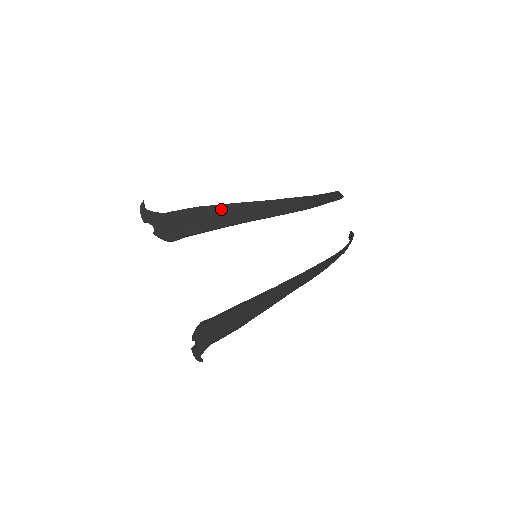
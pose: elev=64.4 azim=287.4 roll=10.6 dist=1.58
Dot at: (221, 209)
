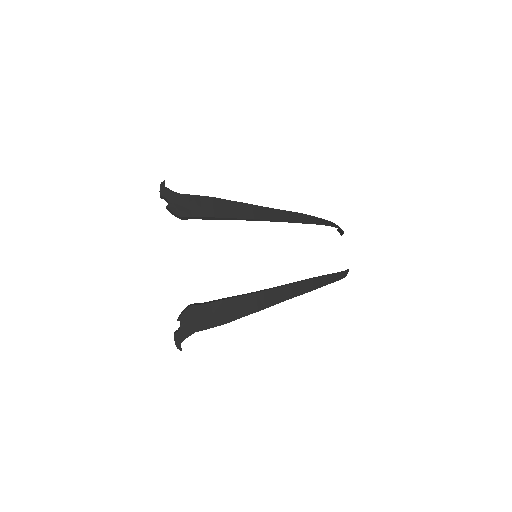
Dot at: (232, 204)
